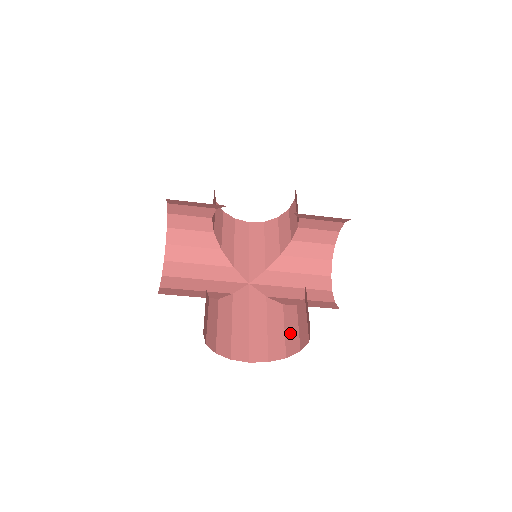
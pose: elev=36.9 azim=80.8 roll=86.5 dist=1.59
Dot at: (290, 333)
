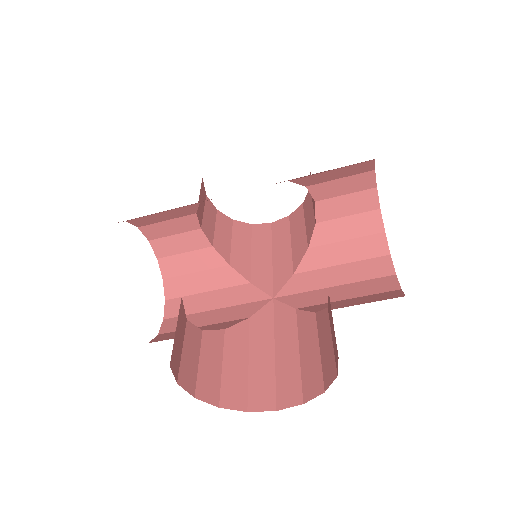
Dot at: (325, 352)
